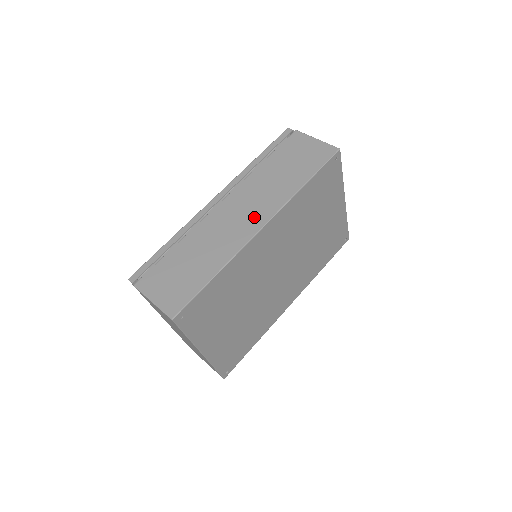
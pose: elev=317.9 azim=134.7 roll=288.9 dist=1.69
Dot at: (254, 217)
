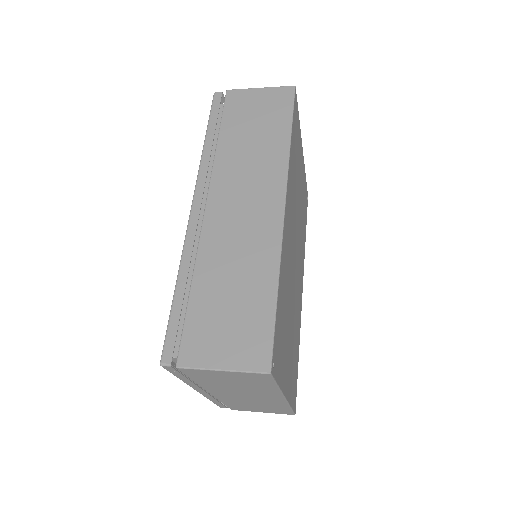
Dot at: (264, 200)
